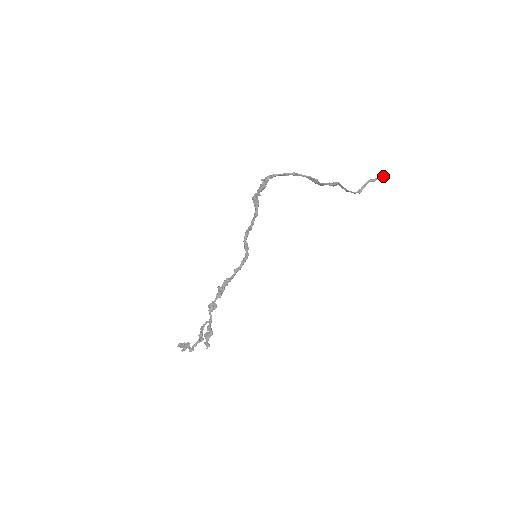
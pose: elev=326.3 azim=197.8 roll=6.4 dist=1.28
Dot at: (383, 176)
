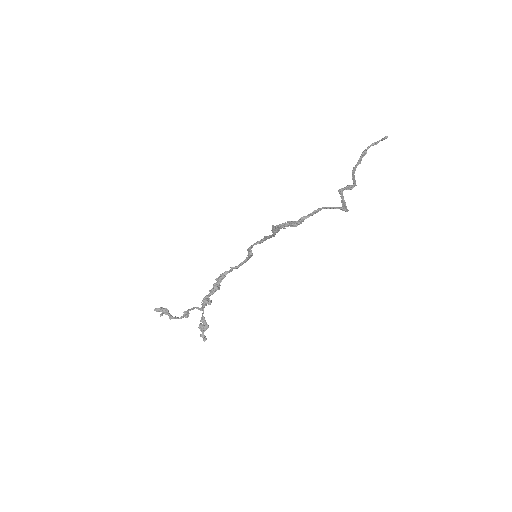
Dot at: (386, 138)
